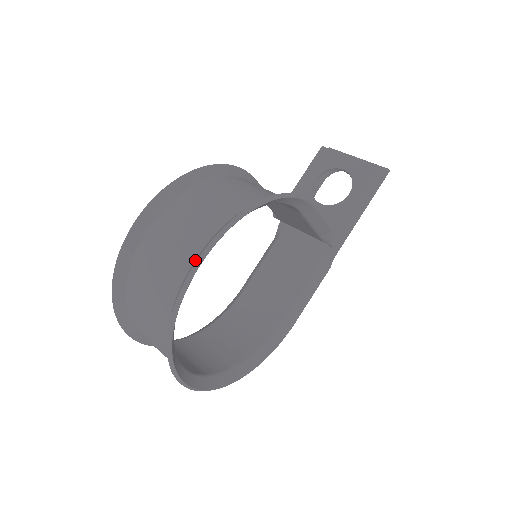
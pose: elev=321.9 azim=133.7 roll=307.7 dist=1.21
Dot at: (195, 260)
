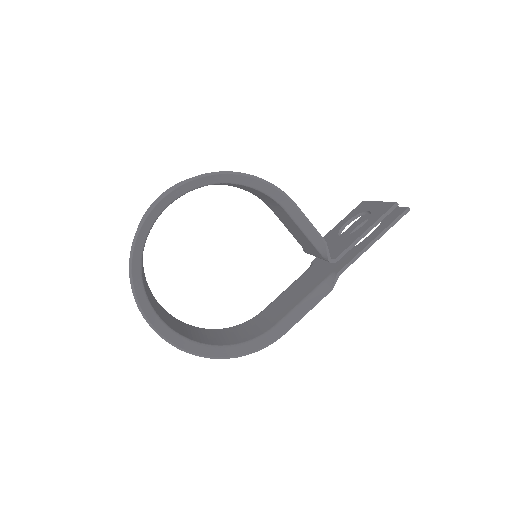
Dot at: (165, 200)
